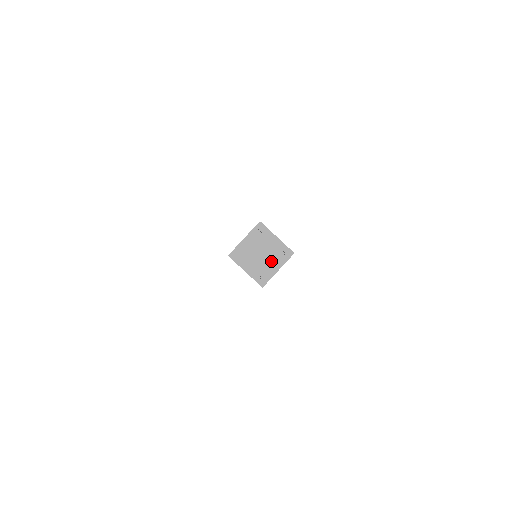
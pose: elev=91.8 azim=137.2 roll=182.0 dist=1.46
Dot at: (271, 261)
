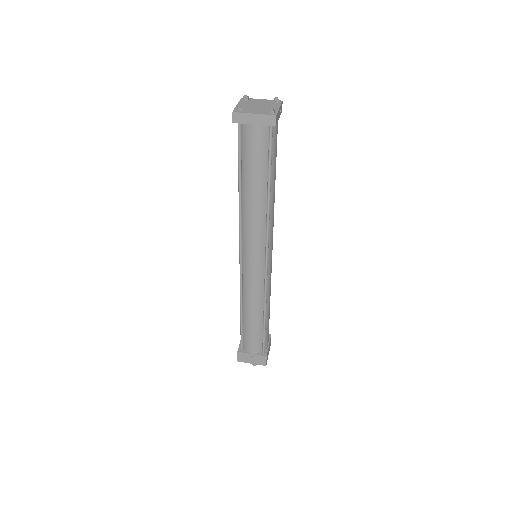
Dot at: (258, 110)
